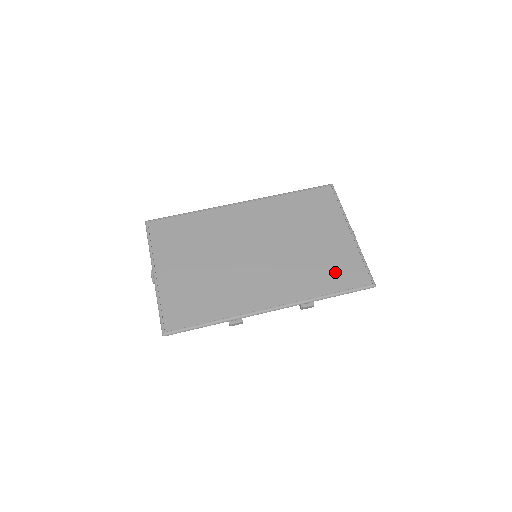
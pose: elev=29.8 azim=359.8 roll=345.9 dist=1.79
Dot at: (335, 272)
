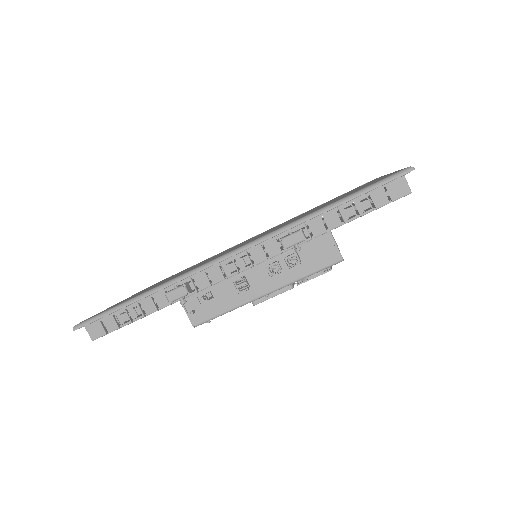
Dot at: (346, 195)
